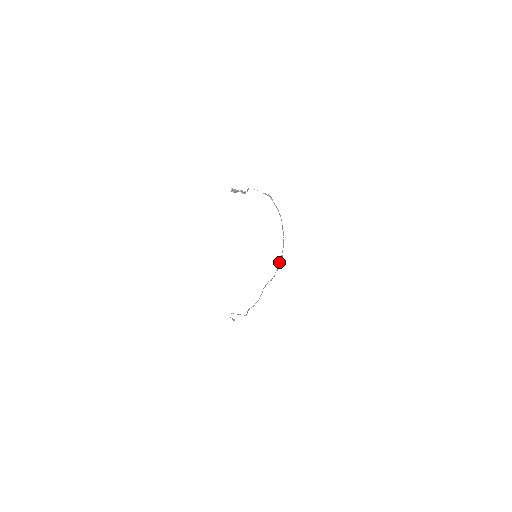
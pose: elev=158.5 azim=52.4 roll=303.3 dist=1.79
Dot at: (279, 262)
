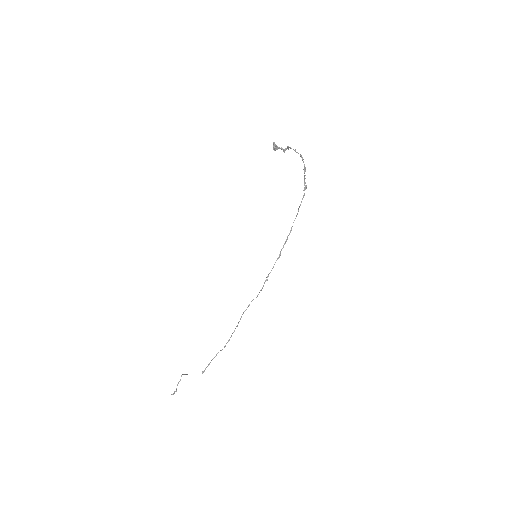
Dot at: (273, 266)
